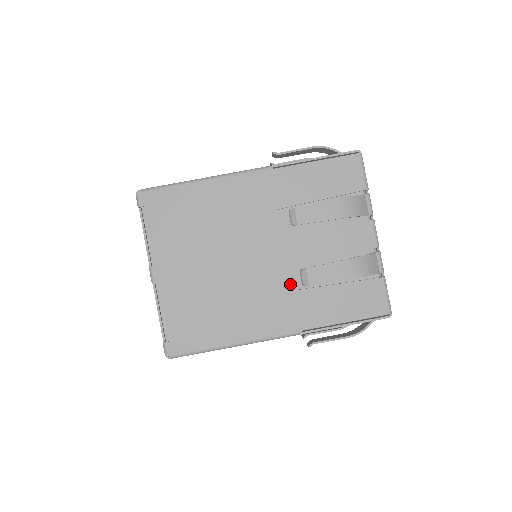
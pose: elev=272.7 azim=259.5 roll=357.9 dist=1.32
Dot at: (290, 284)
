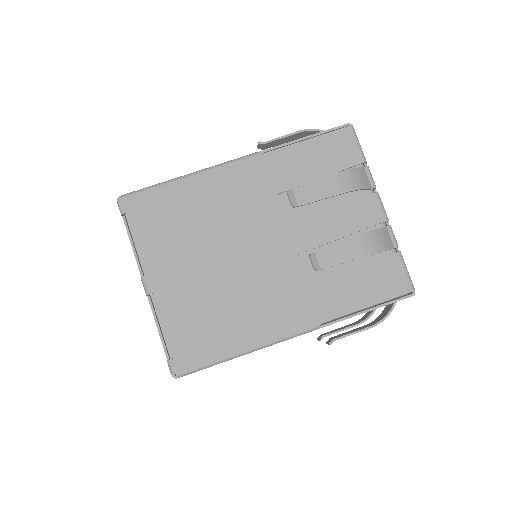
Dot at: (299, 274)
